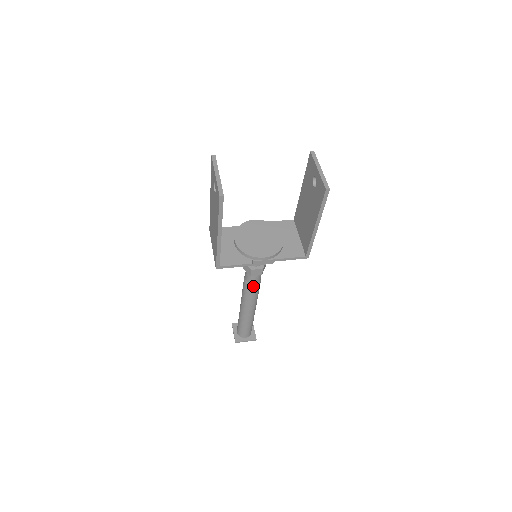
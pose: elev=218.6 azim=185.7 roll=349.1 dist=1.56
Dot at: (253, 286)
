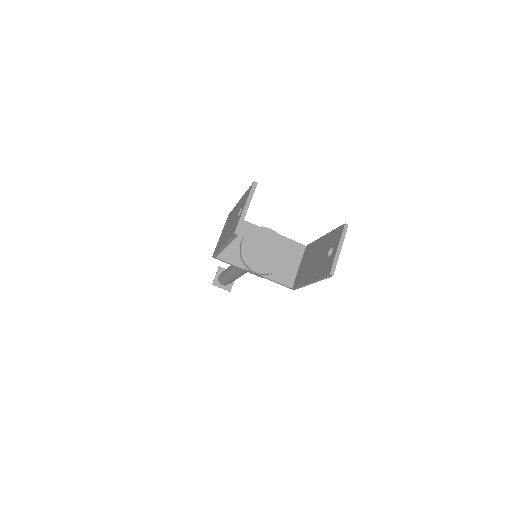
Dot at: (243, 270)
